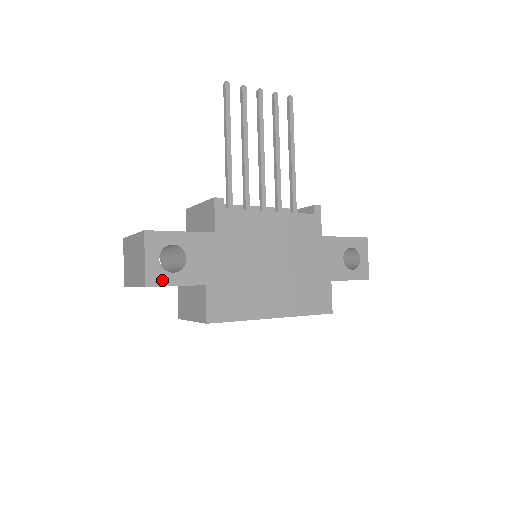
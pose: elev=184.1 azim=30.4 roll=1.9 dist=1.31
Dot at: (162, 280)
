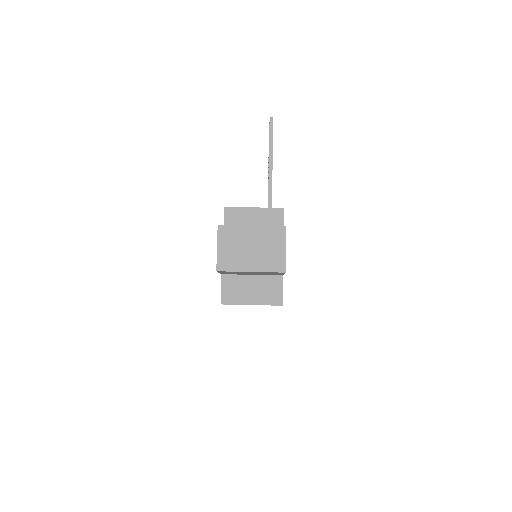
Dot at: occluded
